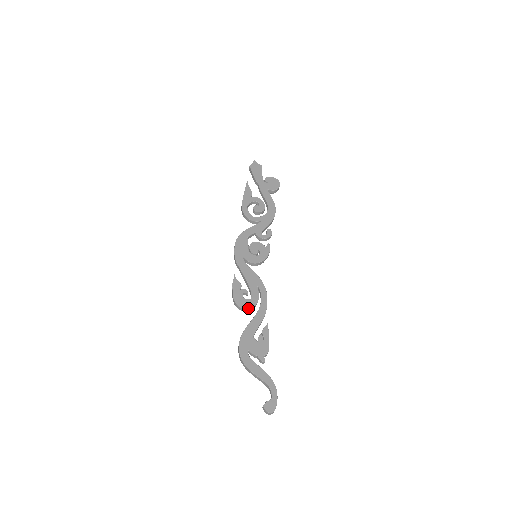
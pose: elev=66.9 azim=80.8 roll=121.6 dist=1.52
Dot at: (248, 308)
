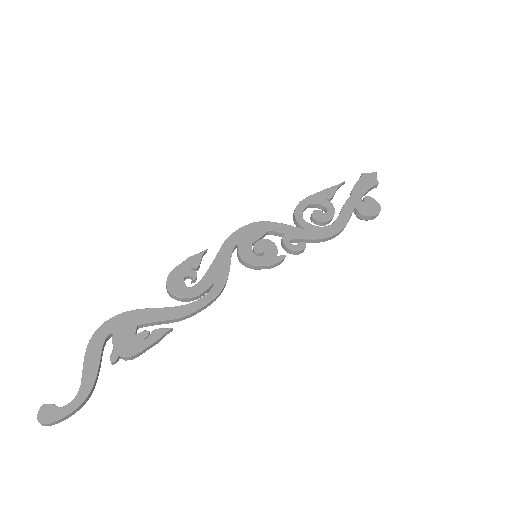
Dot at: (173, 293)
